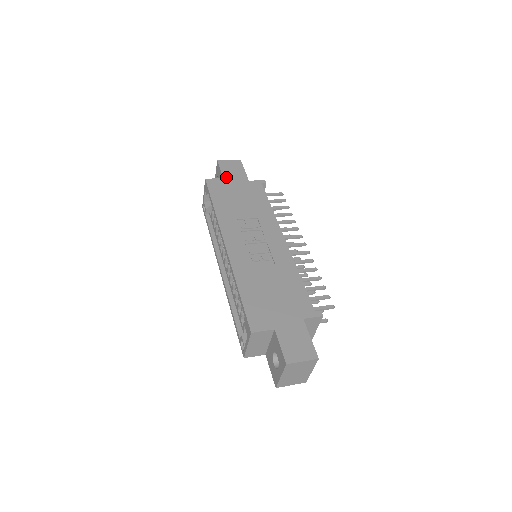
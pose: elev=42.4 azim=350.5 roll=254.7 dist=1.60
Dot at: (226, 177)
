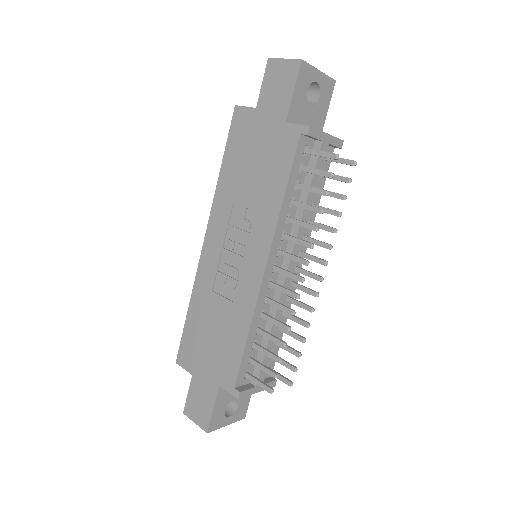
Dot at: (260, 106)
